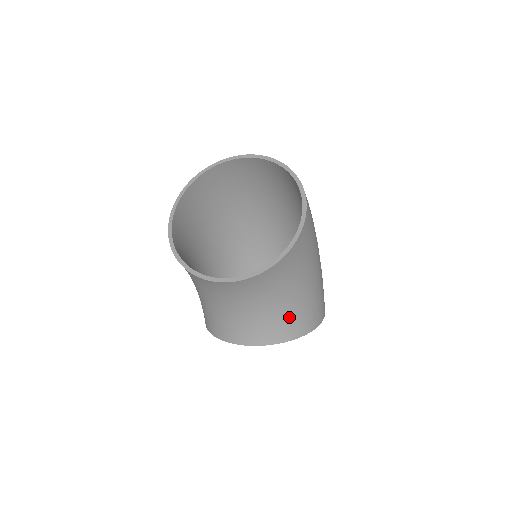
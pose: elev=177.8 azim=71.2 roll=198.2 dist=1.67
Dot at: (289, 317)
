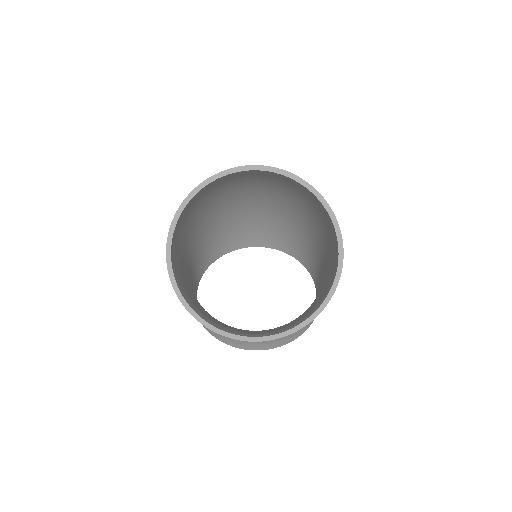
Dot at: occluded
